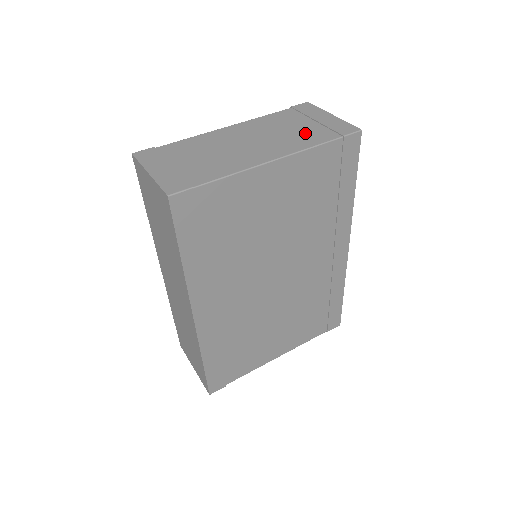
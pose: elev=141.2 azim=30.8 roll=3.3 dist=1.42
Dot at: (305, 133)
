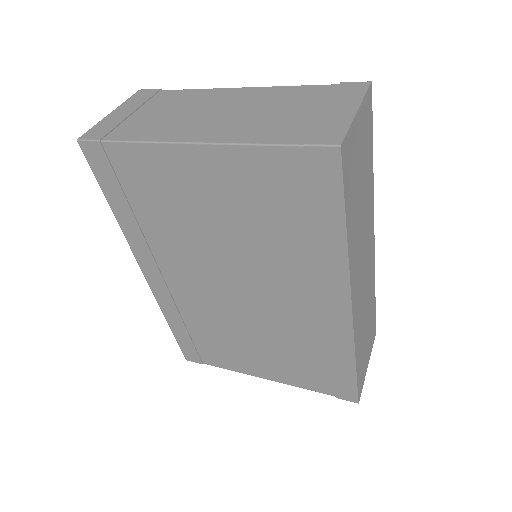
Dot at: (280, 123)
